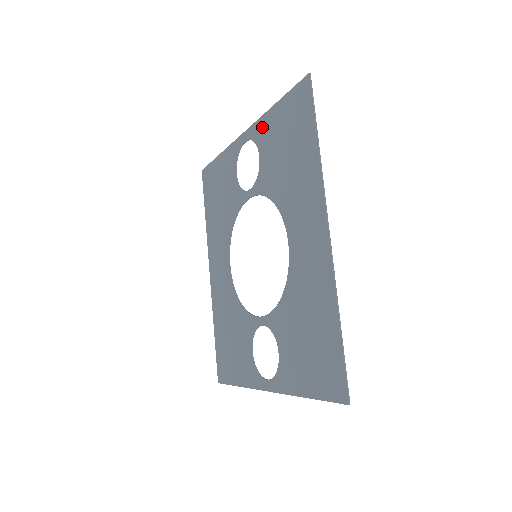
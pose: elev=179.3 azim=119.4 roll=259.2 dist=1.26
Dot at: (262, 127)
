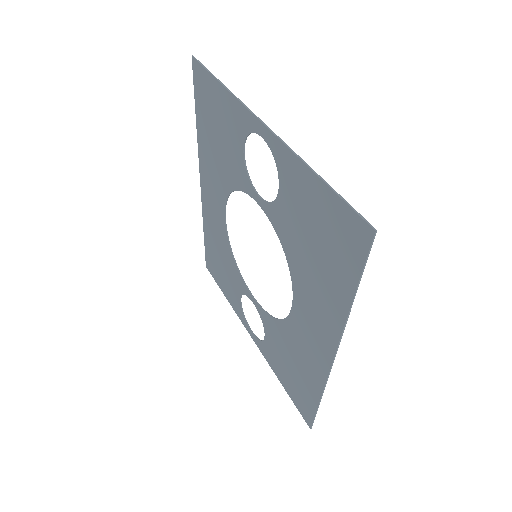
Dot at: (290, 167)
